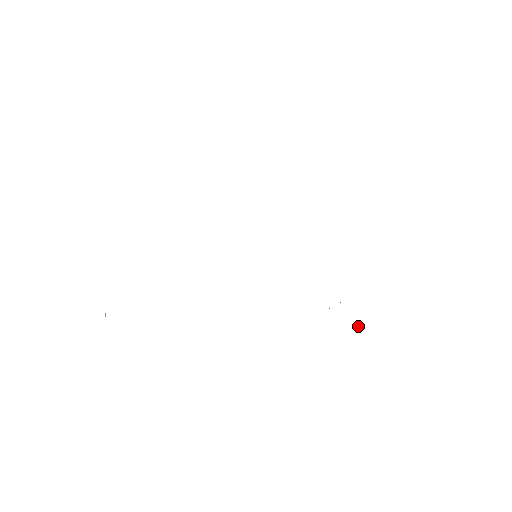
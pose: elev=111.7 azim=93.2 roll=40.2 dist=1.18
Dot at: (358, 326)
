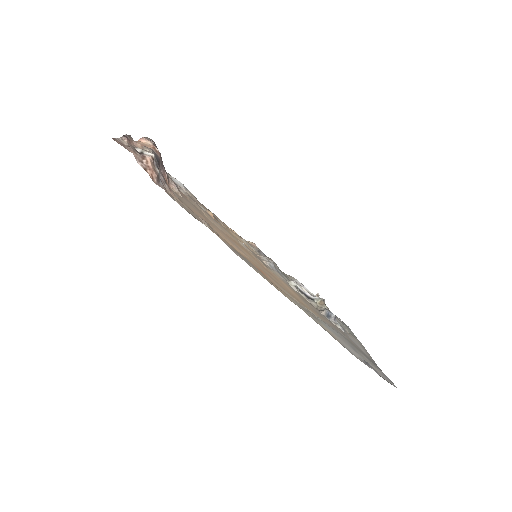
Dot at: occluded
